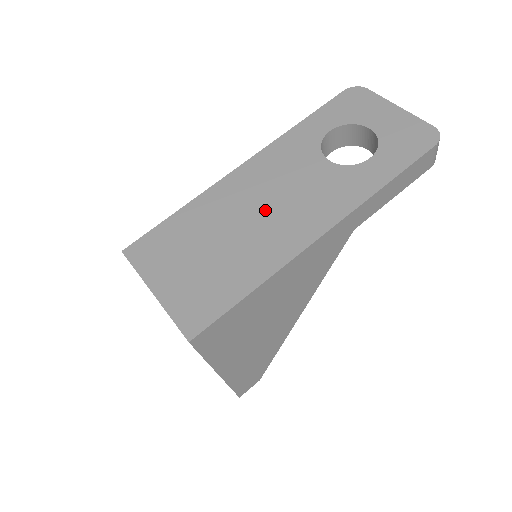
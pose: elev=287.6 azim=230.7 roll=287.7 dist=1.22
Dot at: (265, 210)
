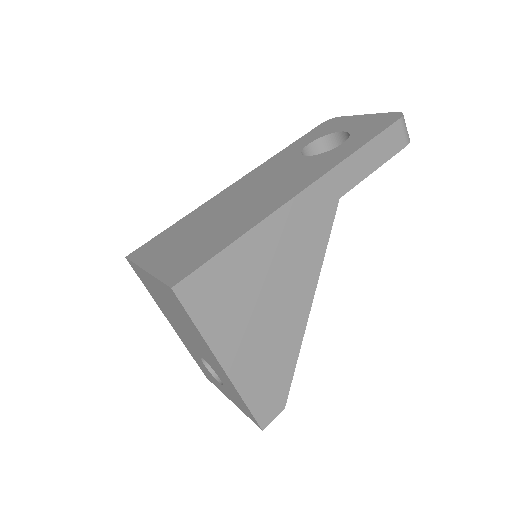
Dot at: (251, 196)
